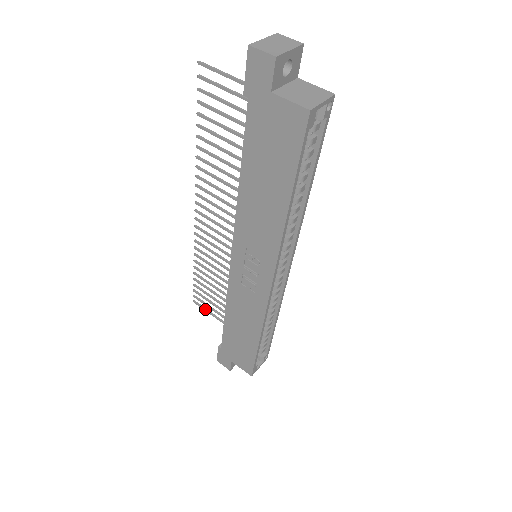
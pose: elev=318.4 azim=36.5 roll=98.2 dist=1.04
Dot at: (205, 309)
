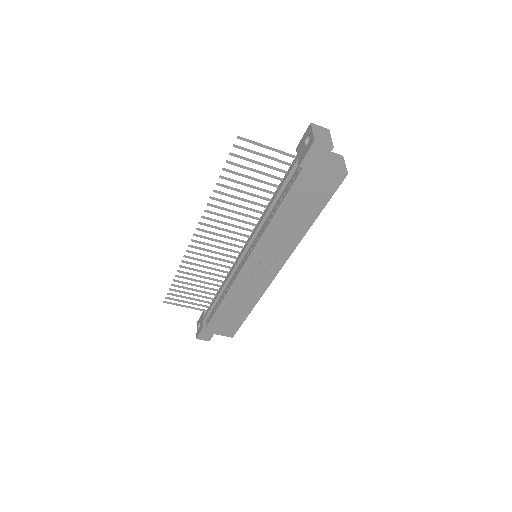
Dot at: (177, 304)
